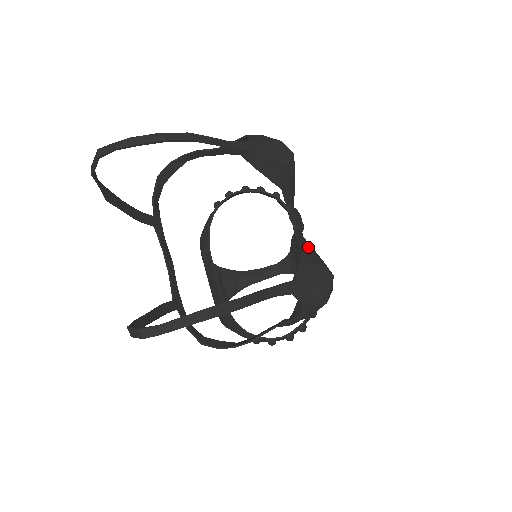
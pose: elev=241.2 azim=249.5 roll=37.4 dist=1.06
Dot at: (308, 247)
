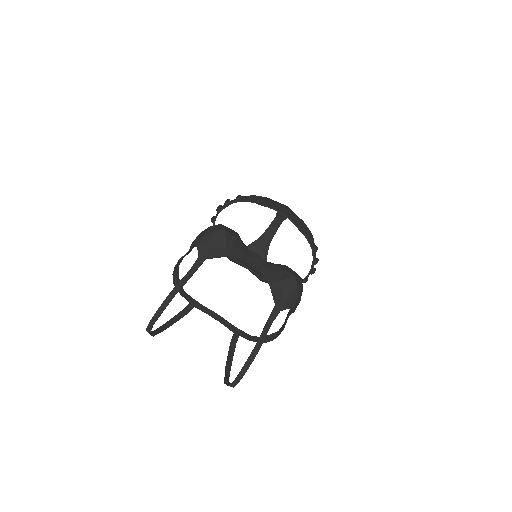
Dot at: (271, 274)
